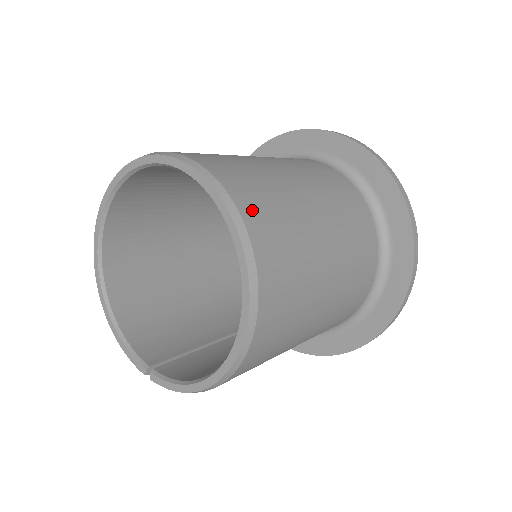
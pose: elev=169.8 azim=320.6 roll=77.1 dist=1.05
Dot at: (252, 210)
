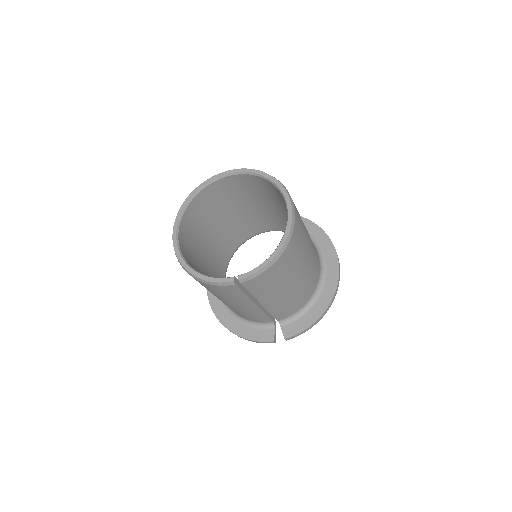
Dot at: occluded
